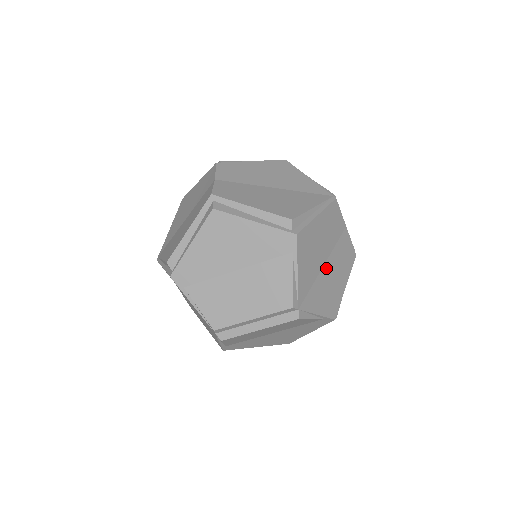
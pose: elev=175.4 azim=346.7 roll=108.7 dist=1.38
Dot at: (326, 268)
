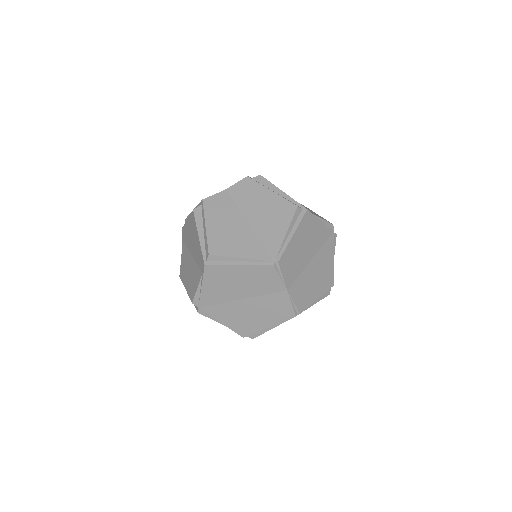
Dot at: (244, 302)
